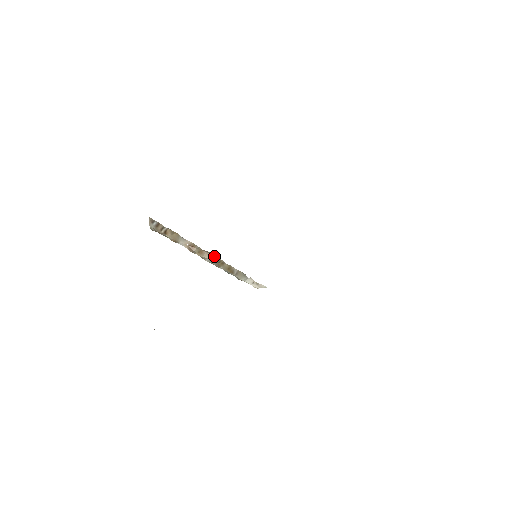
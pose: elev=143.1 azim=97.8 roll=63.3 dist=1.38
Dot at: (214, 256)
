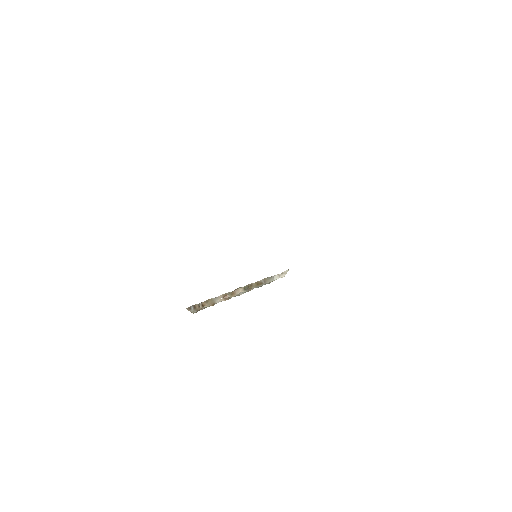
Dot at: (242, 287)
